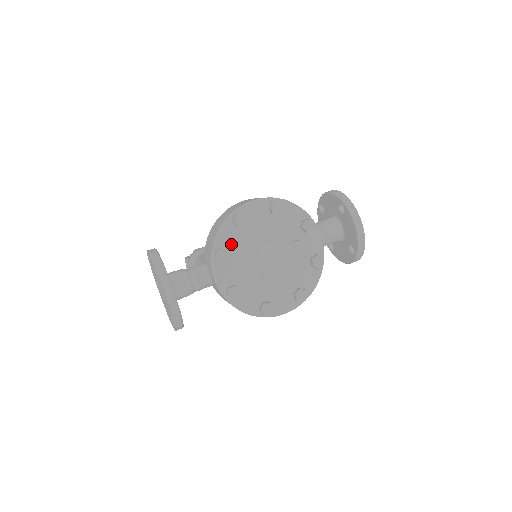
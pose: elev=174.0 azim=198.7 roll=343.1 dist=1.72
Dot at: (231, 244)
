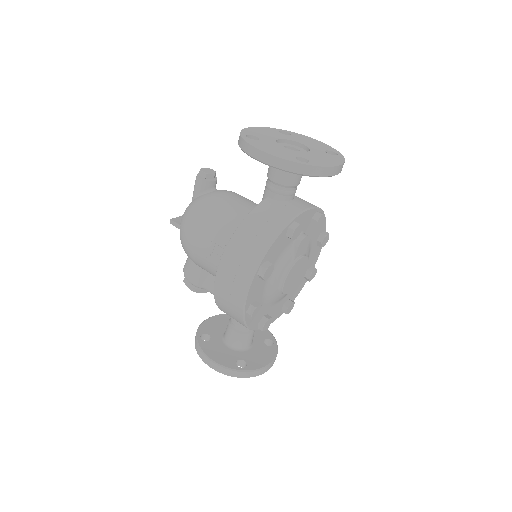
Dot at: (261, 314)
